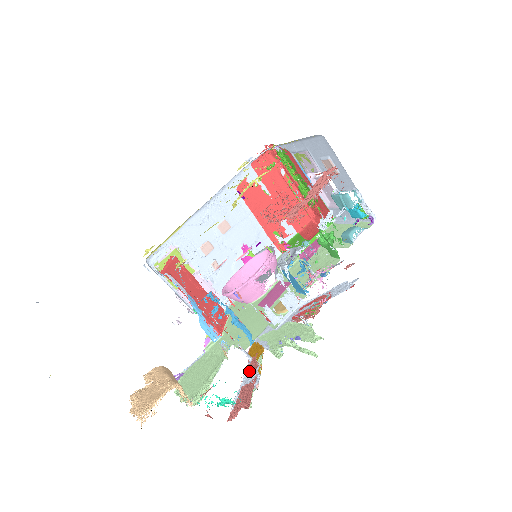
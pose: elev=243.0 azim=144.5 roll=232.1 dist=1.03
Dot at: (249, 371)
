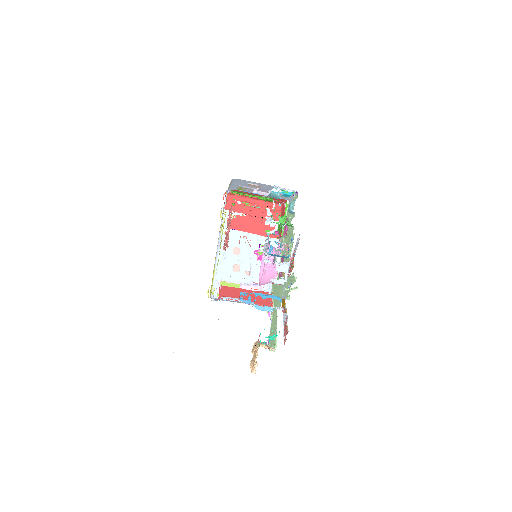
Dot at: (284, 315)
